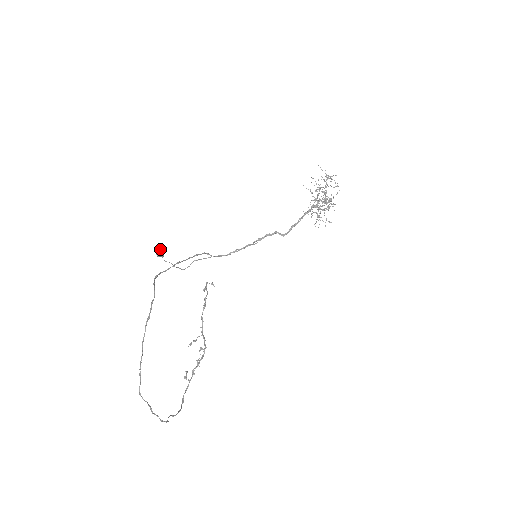
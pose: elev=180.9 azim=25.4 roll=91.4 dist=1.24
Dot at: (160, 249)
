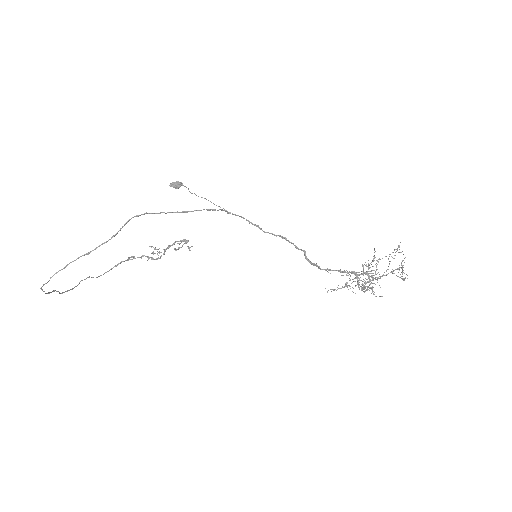
Dot at: (177, 183)
